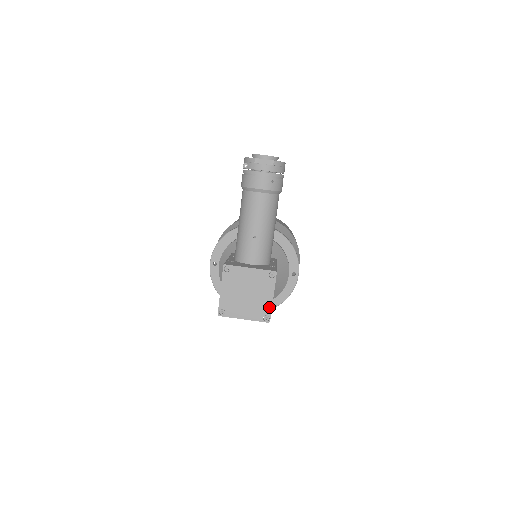
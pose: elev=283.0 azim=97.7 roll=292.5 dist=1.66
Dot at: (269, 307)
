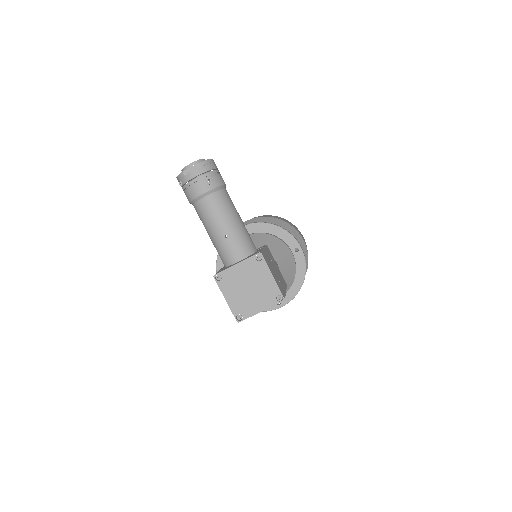
Dot at: (275, 287)
